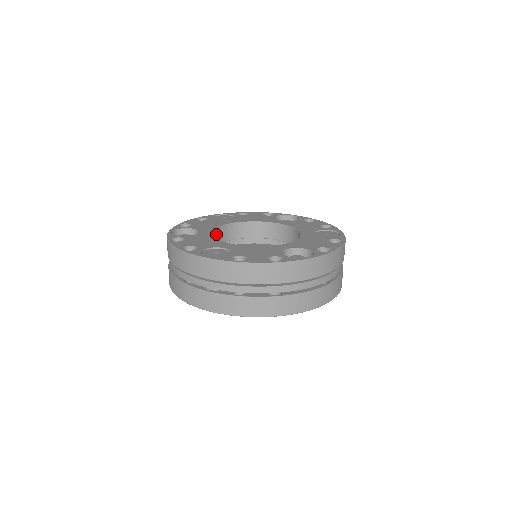
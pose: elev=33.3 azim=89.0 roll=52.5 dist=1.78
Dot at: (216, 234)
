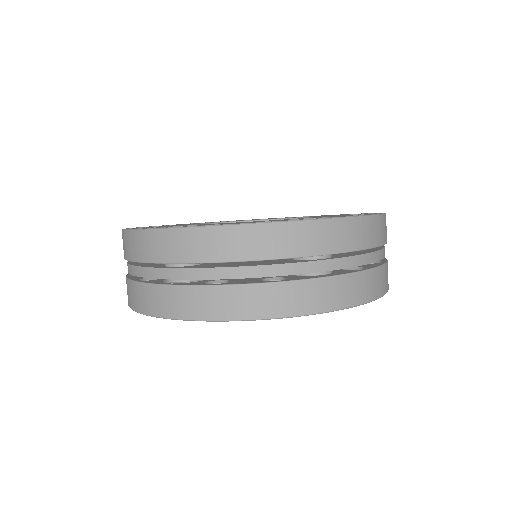
Dot at: occluded
